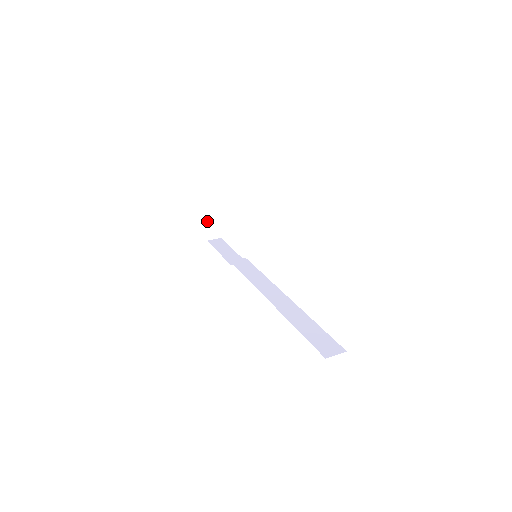
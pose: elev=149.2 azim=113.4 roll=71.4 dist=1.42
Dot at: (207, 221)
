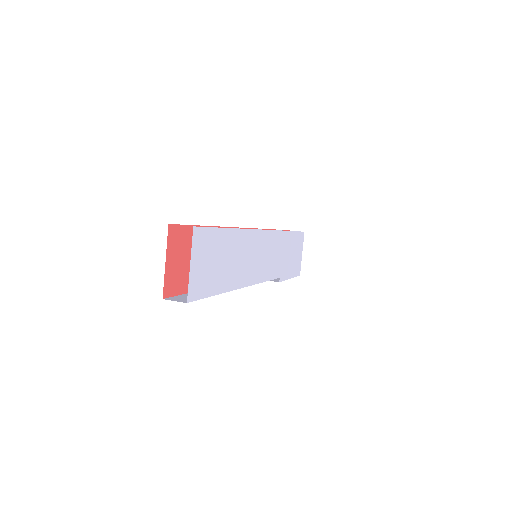
Dot at: occluded
